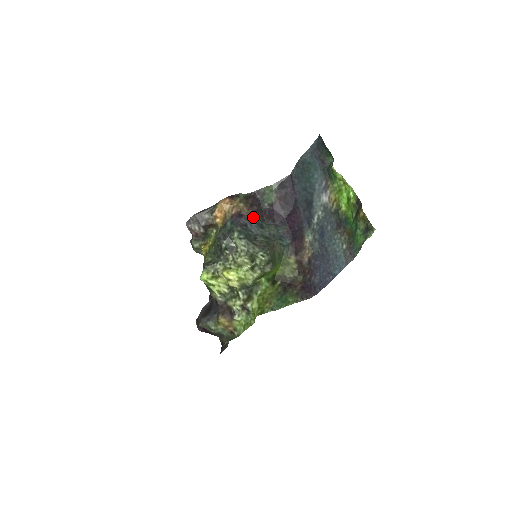
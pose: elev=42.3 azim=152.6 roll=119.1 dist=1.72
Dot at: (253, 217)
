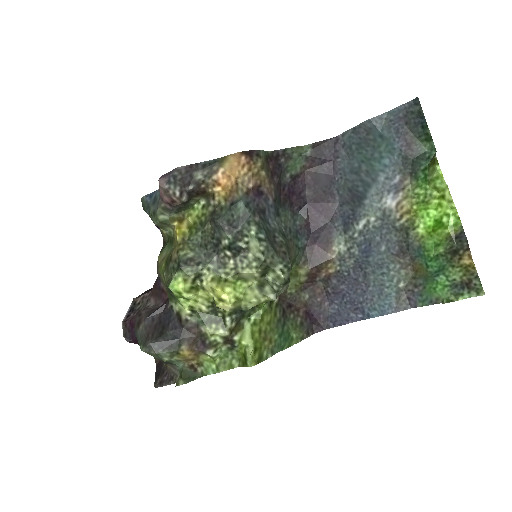
Dot at: (273, 197)
